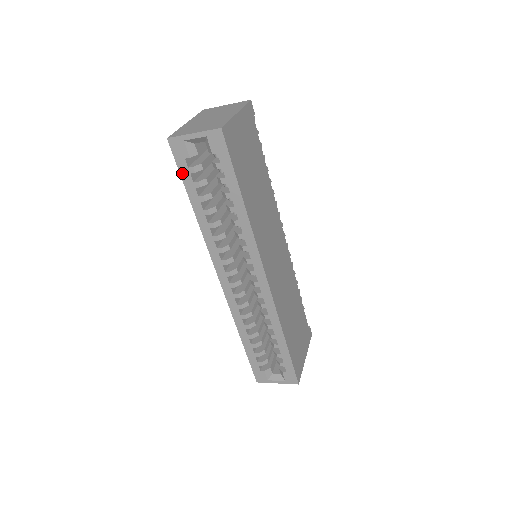
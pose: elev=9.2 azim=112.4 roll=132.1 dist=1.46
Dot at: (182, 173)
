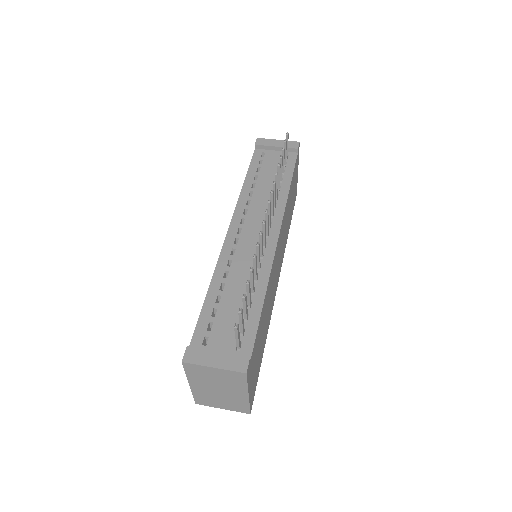
Dot at: occluded
